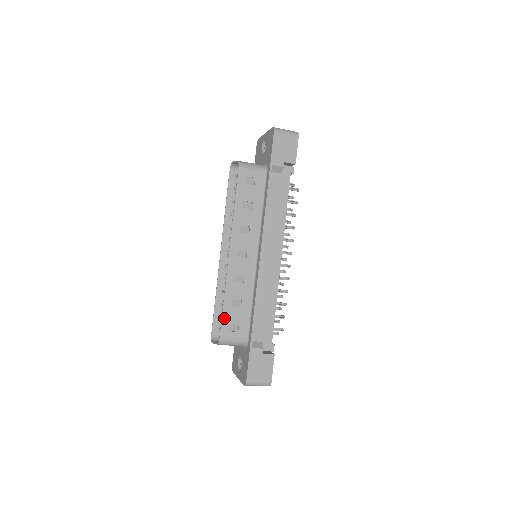
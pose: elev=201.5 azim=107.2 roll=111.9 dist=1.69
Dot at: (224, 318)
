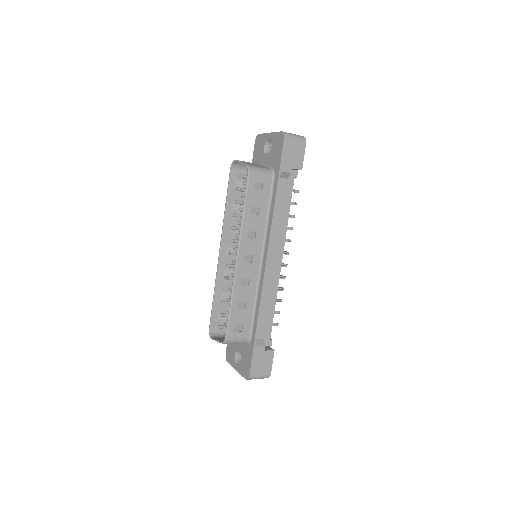
Dot at: (230, 320)
